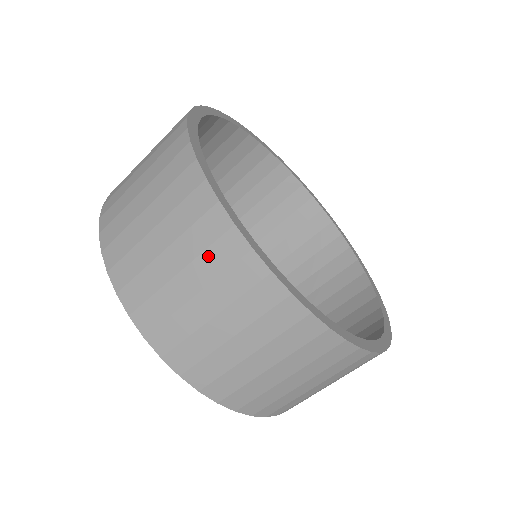
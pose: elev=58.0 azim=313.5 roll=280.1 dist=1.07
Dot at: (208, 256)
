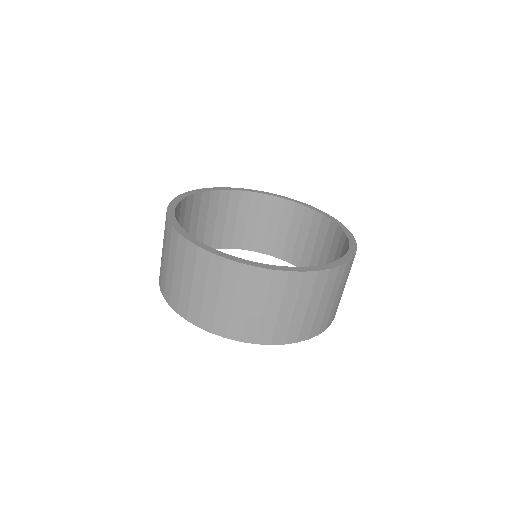
Dot at: occluded
